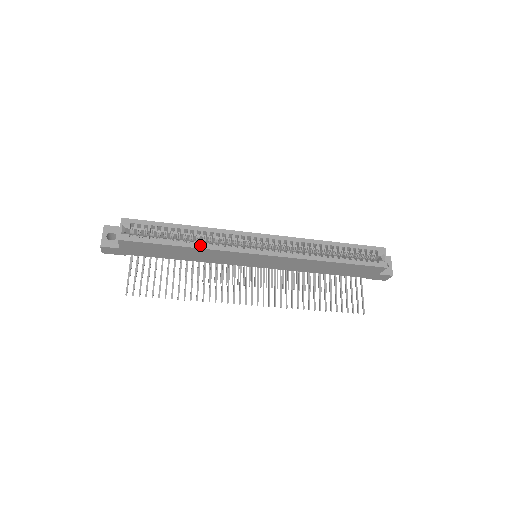
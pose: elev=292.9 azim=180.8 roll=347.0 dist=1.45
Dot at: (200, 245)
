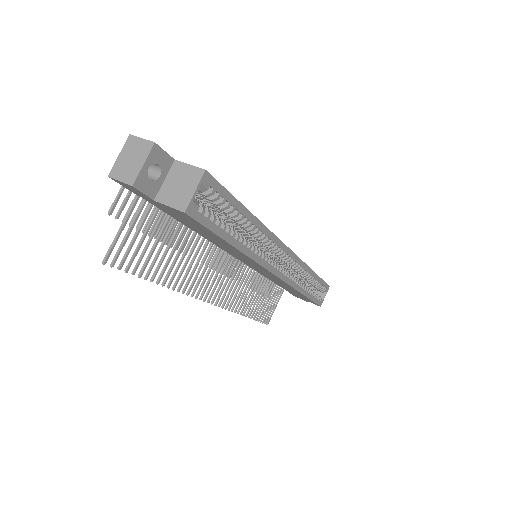
Dot at: (249, 250)
